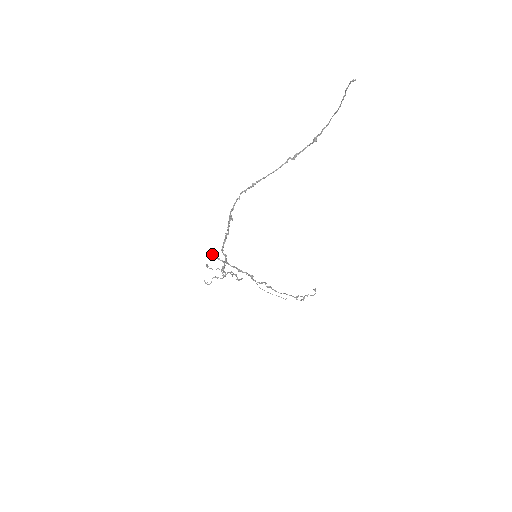
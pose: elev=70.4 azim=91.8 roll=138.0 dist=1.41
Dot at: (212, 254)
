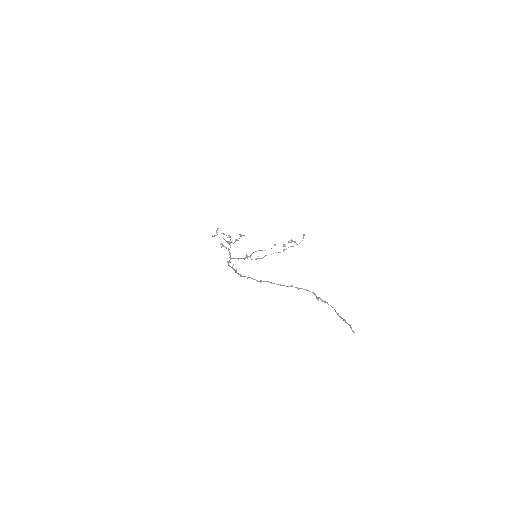
Dot at: (222, 245)
